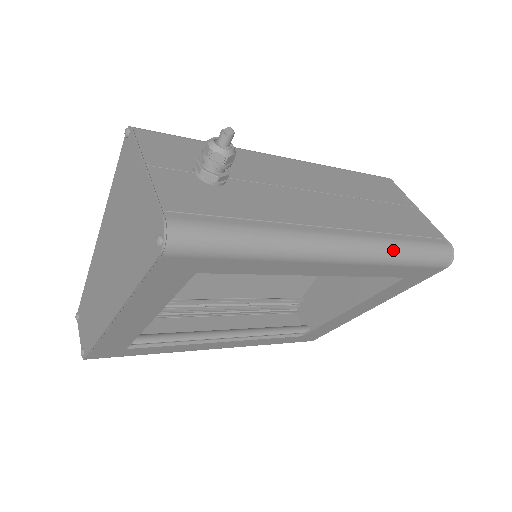
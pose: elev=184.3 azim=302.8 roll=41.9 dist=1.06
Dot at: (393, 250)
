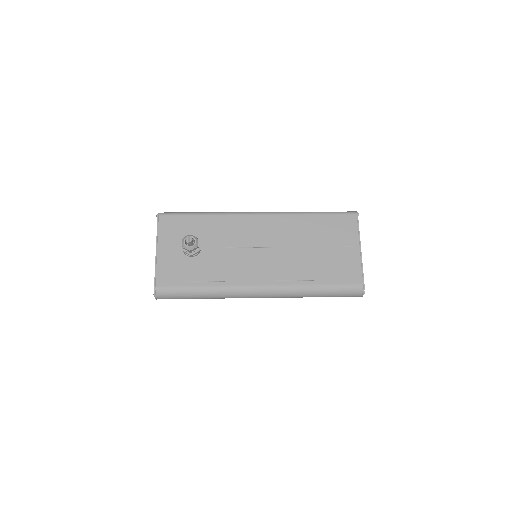
Dot at: (303, 292)
